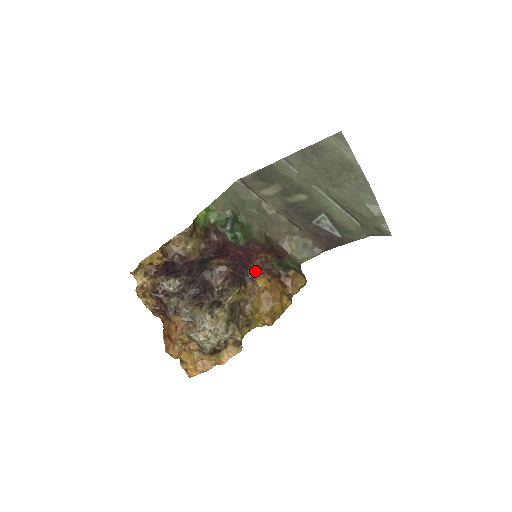
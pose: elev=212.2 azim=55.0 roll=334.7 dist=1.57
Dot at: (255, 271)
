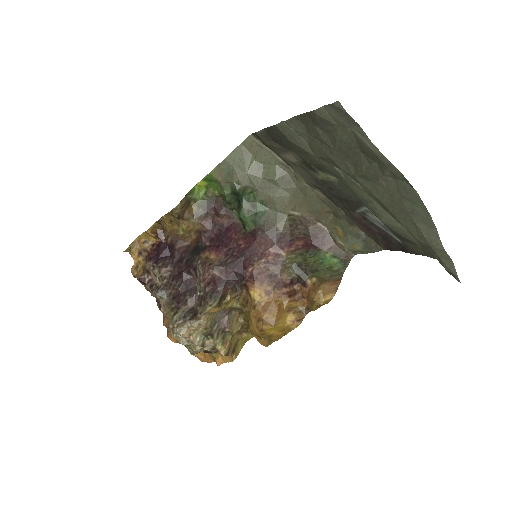
Dot at: (250, 277)
